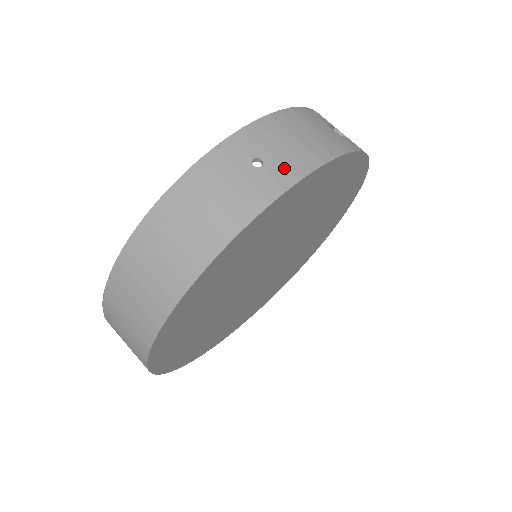
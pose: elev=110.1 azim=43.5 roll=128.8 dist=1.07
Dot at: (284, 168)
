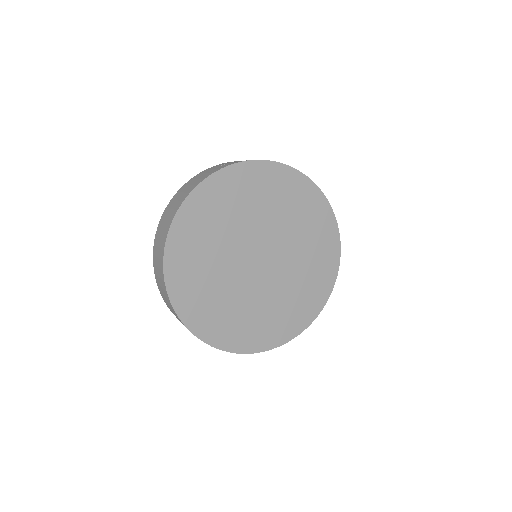
Dot at: occluded
